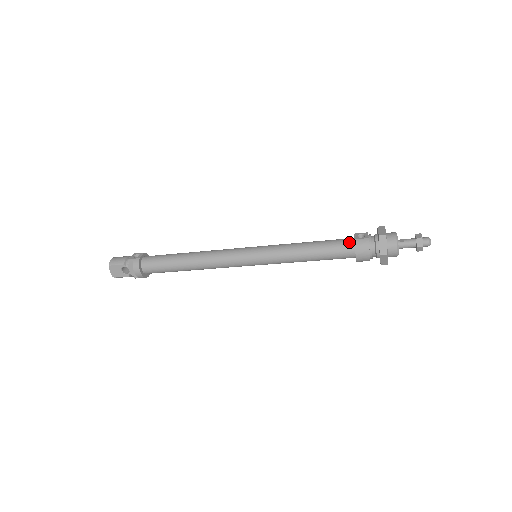
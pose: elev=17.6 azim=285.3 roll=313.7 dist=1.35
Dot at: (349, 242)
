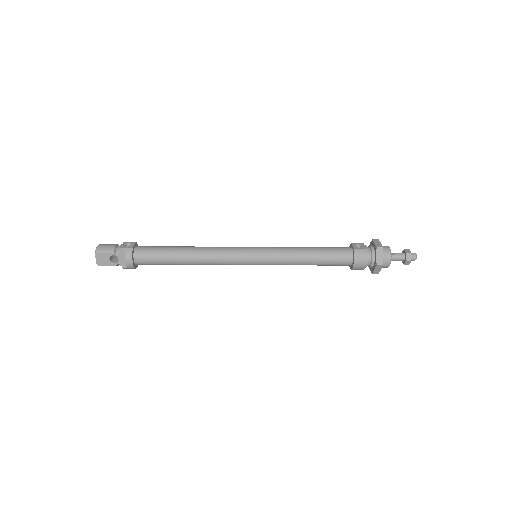
Dot at: (348, 251)
